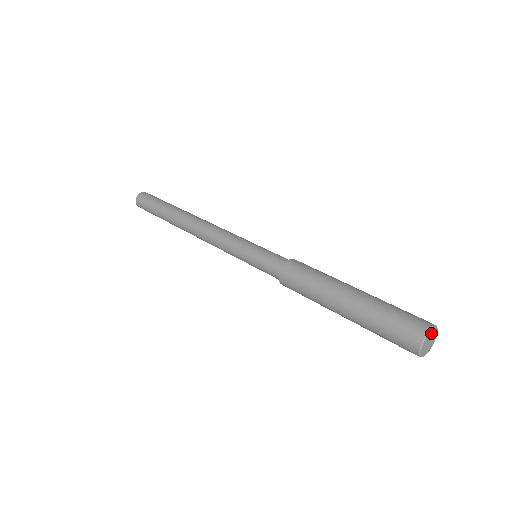
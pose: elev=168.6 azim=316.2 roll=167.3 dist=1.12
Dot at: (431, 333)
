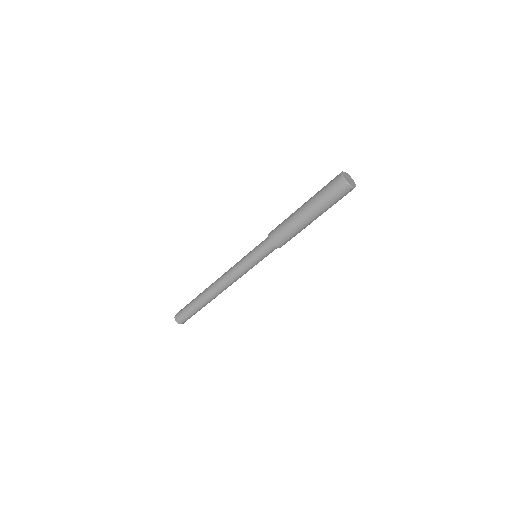
Dot at: (346, 175)
